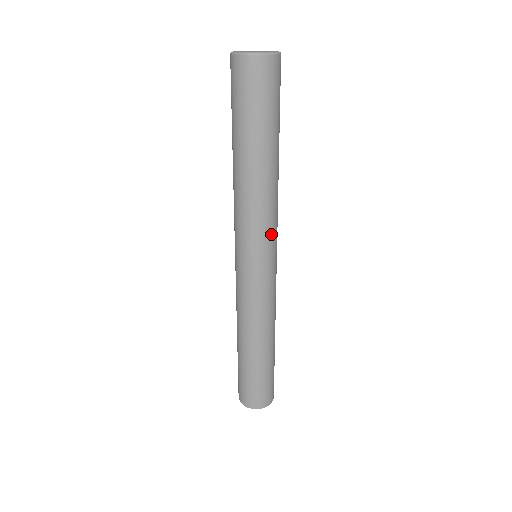
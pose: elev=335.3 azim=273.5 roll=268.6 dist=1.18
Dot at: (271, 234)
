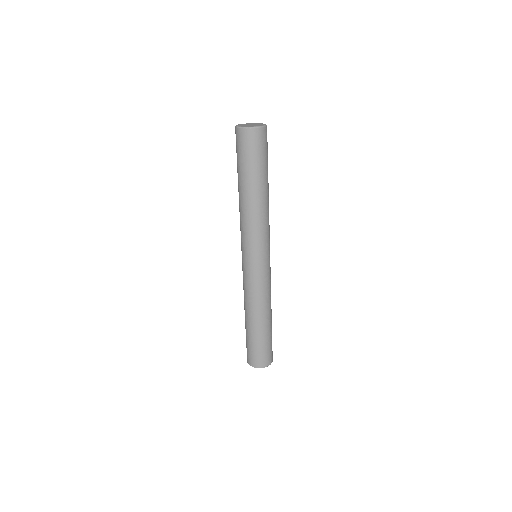
Dot at: (253, 242)
